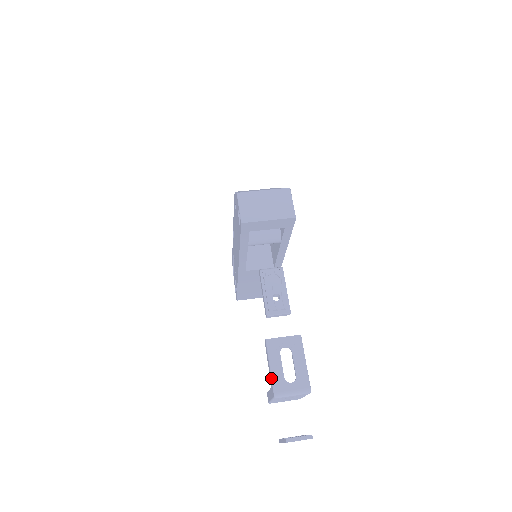
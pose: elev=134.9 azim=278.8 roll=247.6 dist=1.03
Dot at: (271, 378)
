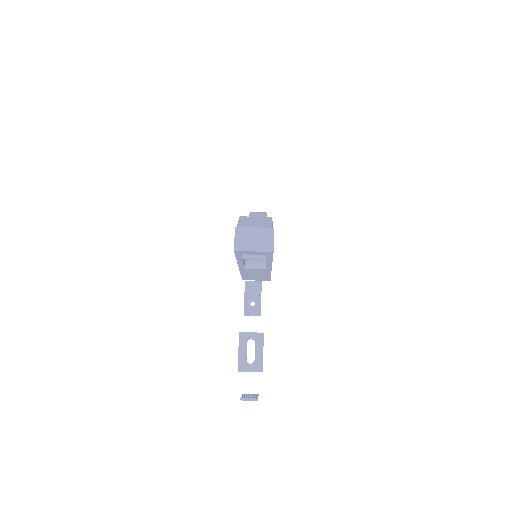
Dot at: (238, 358)
